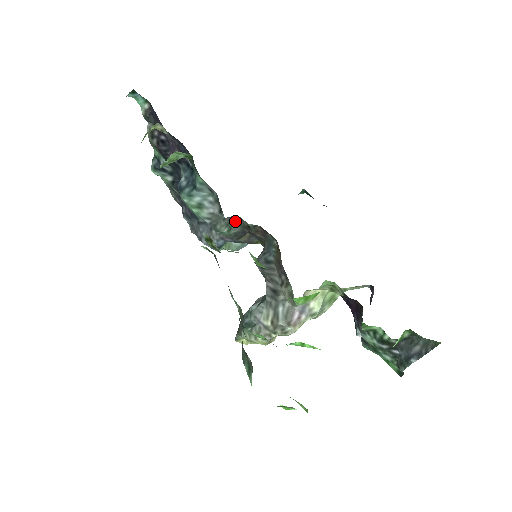
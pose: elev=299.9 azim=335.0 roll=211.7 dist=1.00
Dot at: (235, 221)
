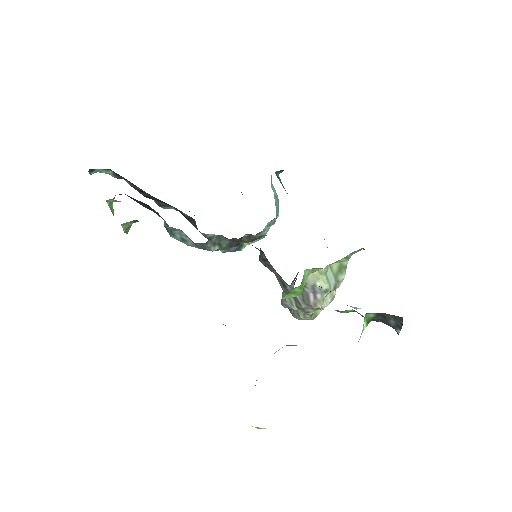
Dot at: (219, 238)
